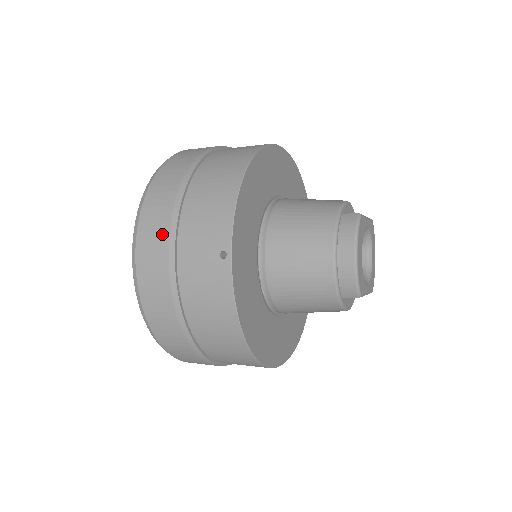
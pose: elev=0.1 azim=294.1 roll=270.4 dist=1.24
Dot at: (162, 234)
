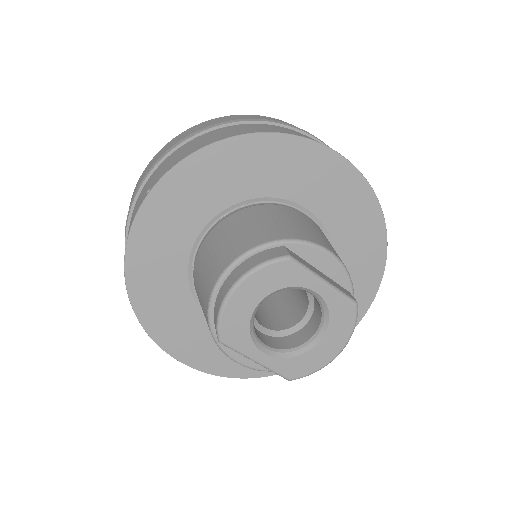
Dot at: (159, 156)
